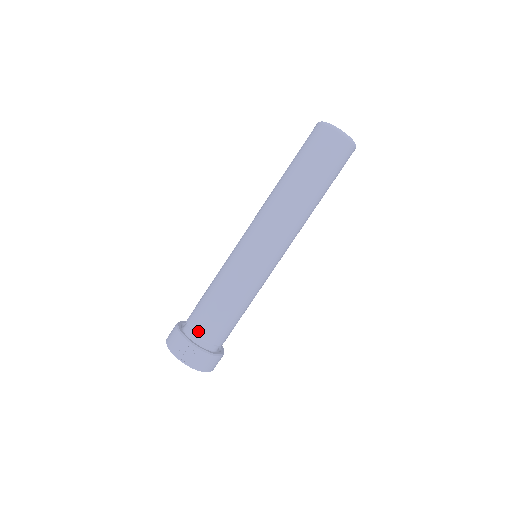
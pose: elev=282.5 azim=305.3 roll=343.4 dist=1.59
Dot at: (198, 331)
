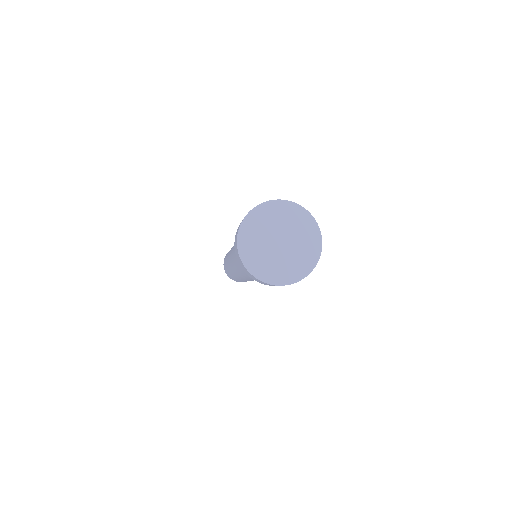
Dot at: occluded
